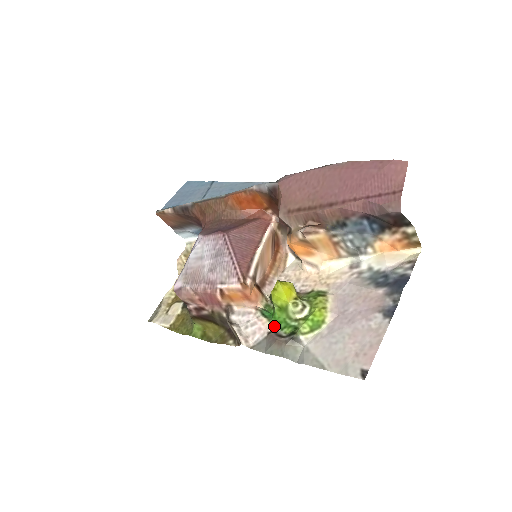
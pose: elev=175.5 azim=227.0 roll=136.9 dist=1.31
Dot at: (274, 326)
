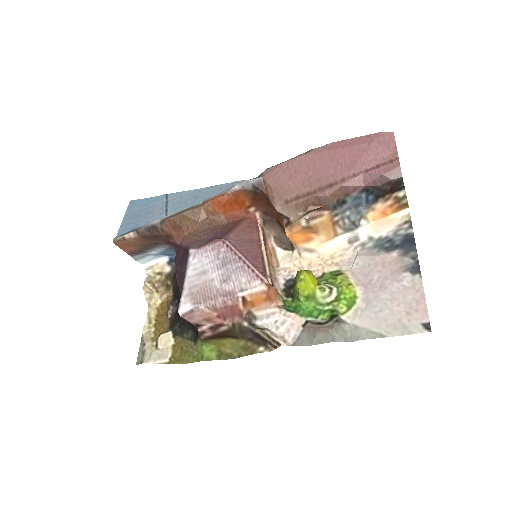
Dot at: (305, 317)
